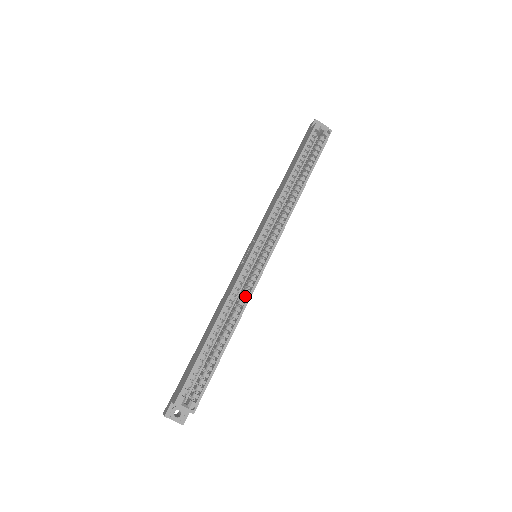
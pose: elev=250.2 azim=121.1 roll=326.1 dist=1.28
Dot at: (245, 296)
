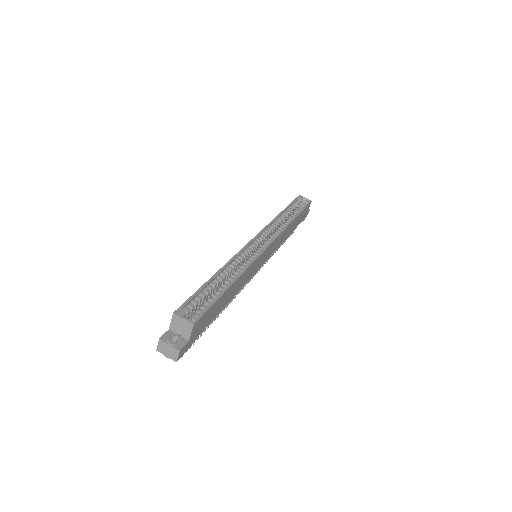
Dot at: (247, 263)
